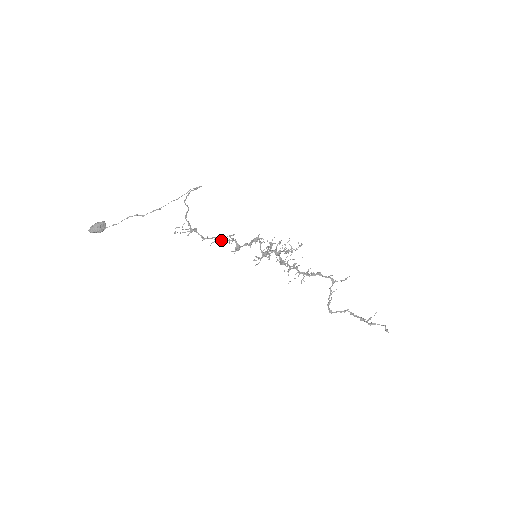
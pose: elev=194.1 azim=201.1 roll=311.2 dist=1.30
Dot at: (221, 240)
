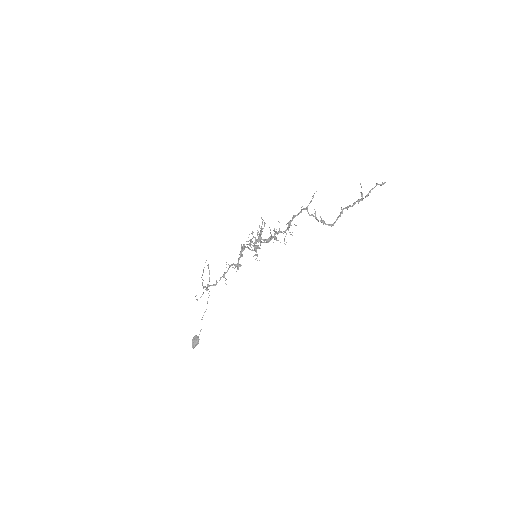
Dot at: occluded
